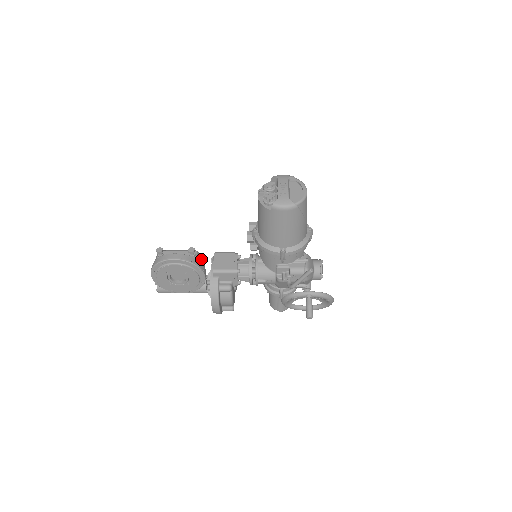
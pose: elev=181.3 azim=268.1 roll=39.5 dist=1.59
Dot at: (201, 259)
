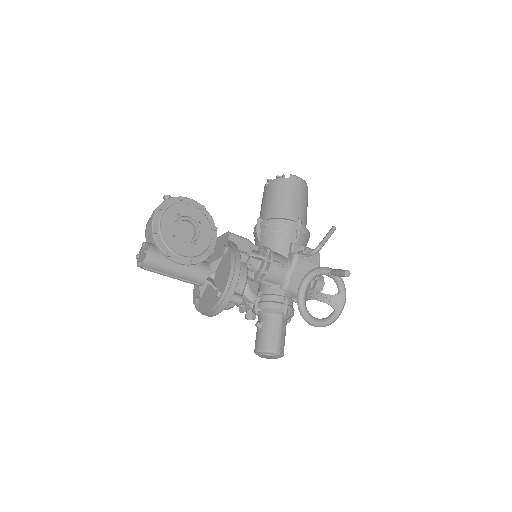
Dot at: occluded
